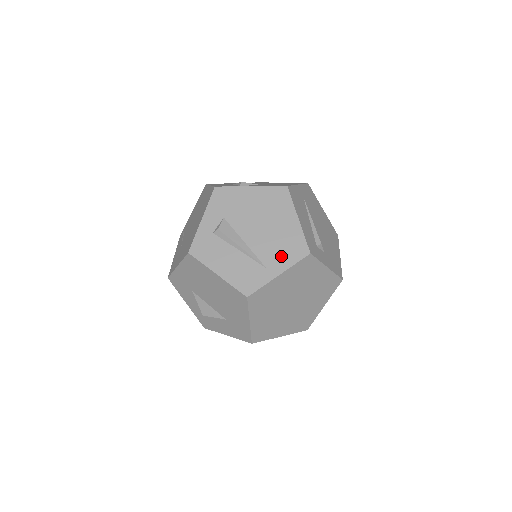
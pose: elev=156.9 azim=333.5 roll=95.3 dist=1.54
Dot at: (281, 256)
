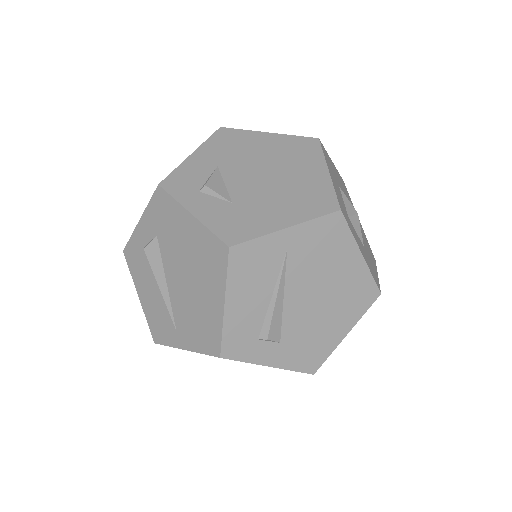
Dot at: (192, 332)
